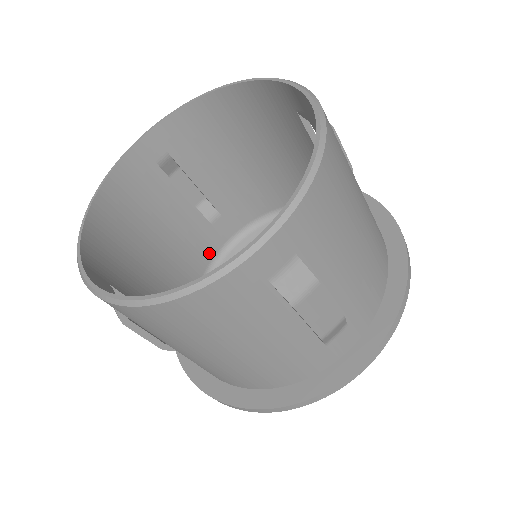
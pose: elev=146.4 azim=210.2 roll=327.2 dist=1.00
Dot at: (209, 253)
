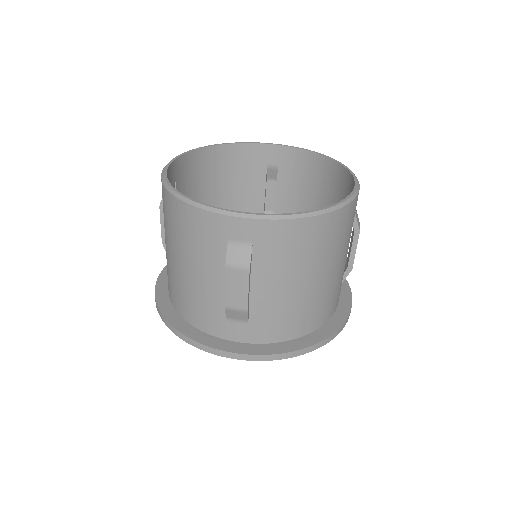
Dot at: occluded
